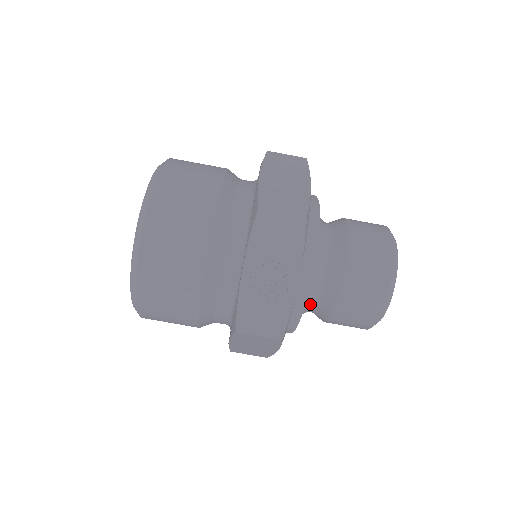
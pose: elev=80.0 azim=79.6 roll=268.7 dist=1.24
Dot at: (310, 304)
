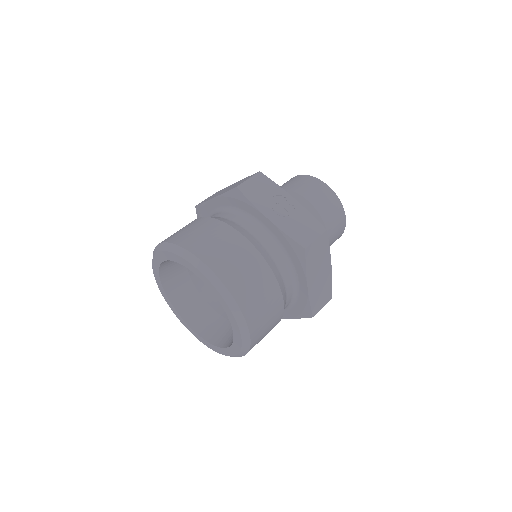
Dot at: occluded
